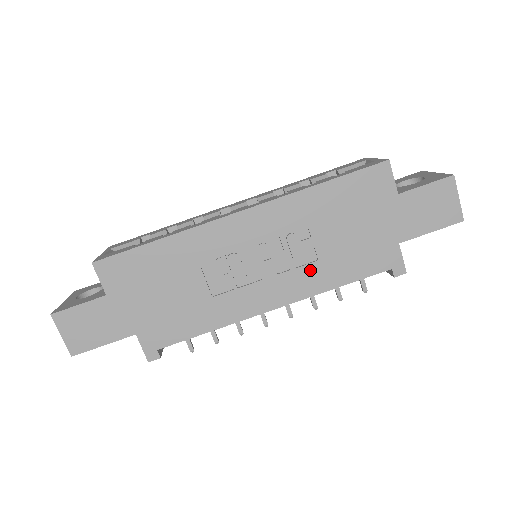
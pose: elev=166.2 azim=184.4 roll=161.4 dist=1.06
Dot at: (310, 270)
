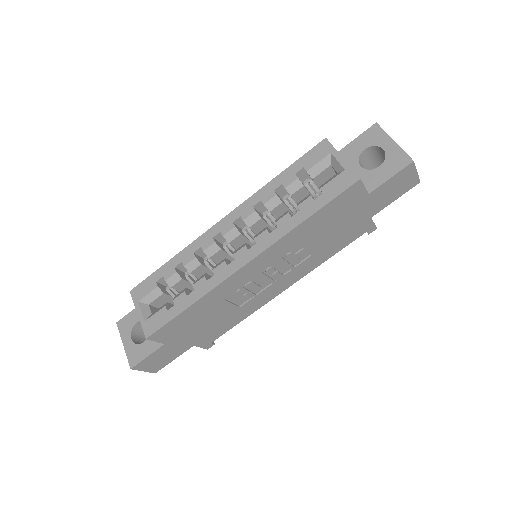
Dot at: (307, 262)
